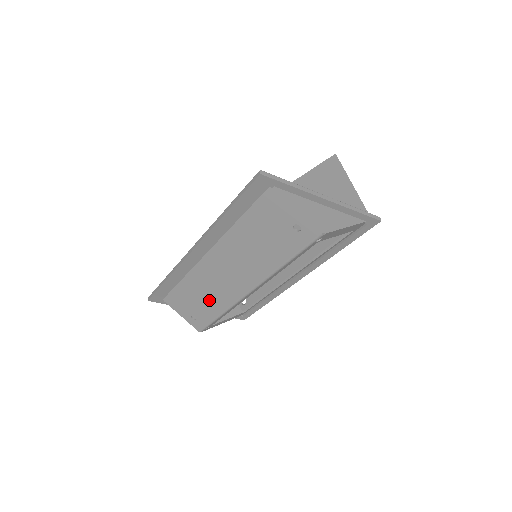
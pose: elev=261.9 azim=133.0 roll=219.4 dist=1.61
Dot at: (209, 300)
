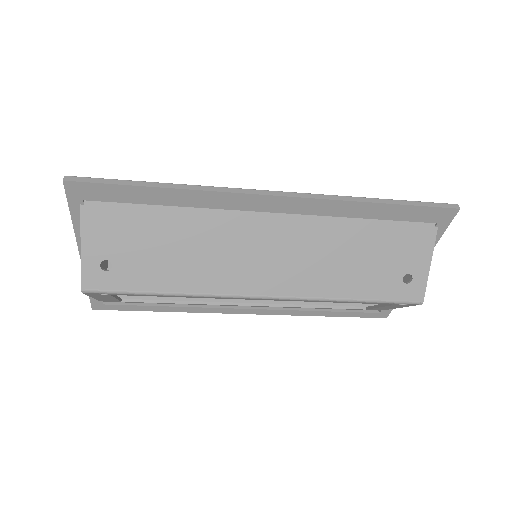
Dot at: (180, 263)
